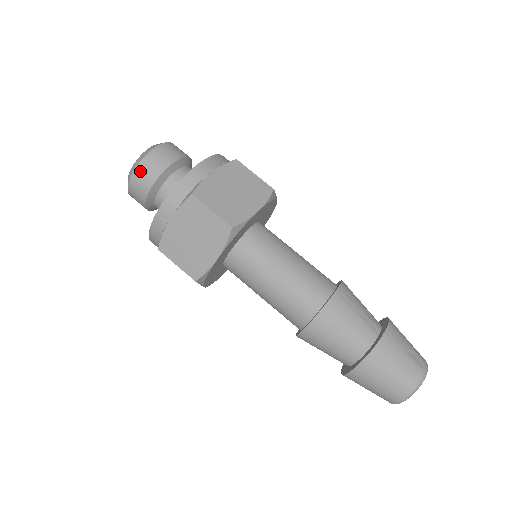
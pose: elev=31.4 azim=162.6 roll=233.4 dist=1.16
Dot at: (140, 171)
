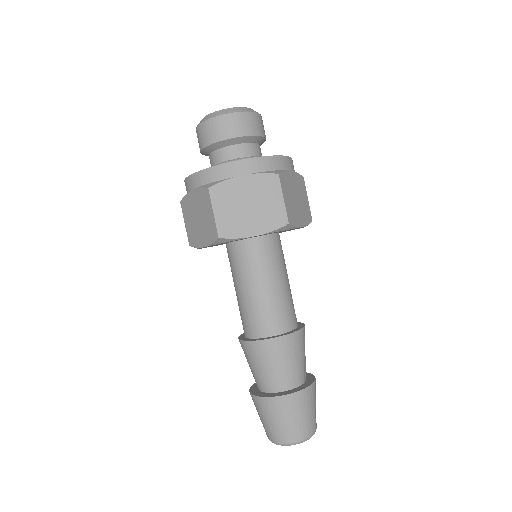
Dot at: (237, 118)
